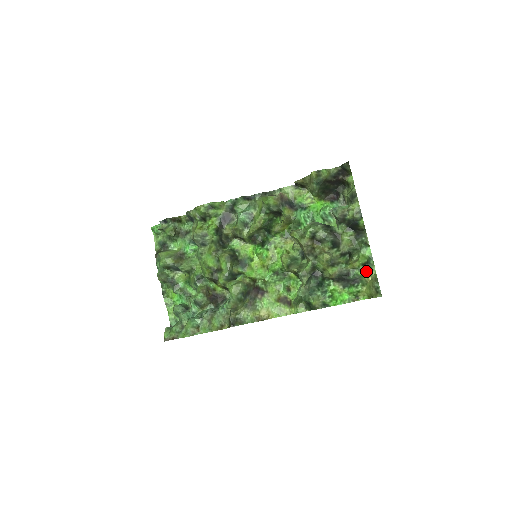
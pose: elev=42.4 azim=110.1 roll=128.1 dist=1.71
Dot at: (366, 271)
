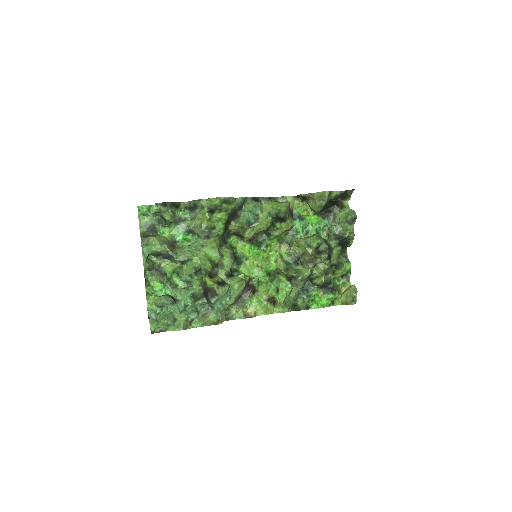
Dot at: (343, 282)
